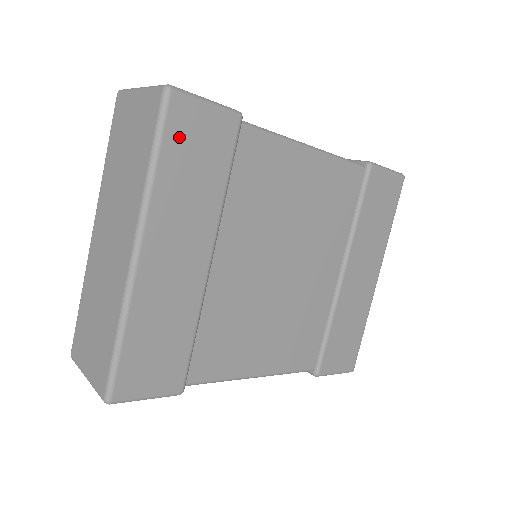
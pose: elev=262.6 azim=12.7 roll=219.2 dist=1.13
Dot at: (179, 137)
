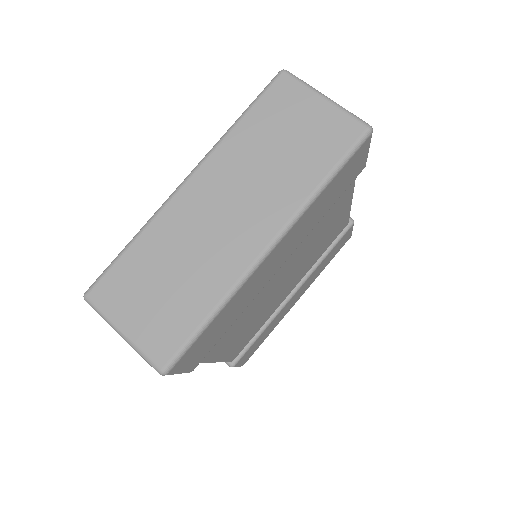
Dot at: (347, 169)
